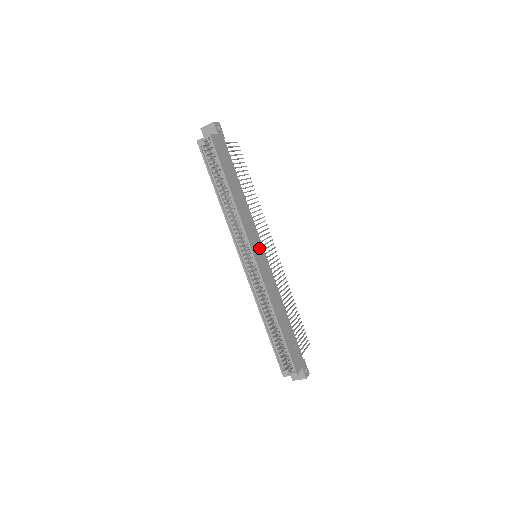
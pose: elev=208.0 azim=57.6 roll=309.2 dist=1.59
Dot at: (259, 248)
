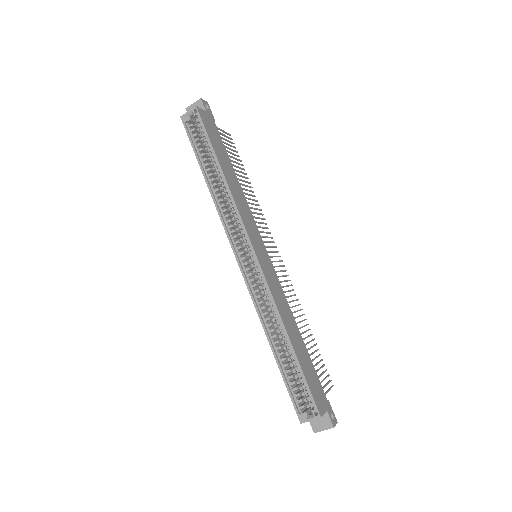
Dot at: (260, 244)
